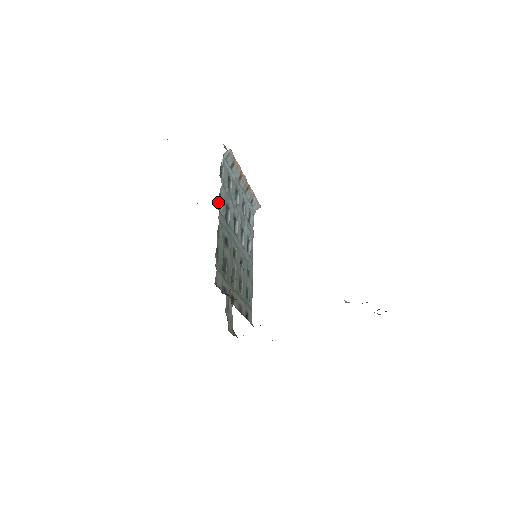
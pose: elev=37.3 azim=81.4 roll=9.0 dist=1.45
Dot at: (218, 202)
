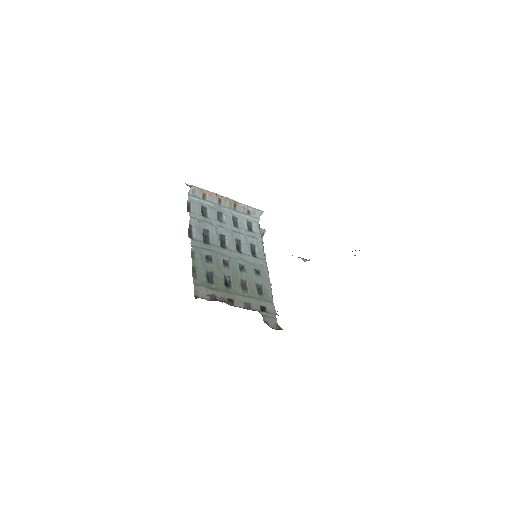
Dot at: (190, 232)
